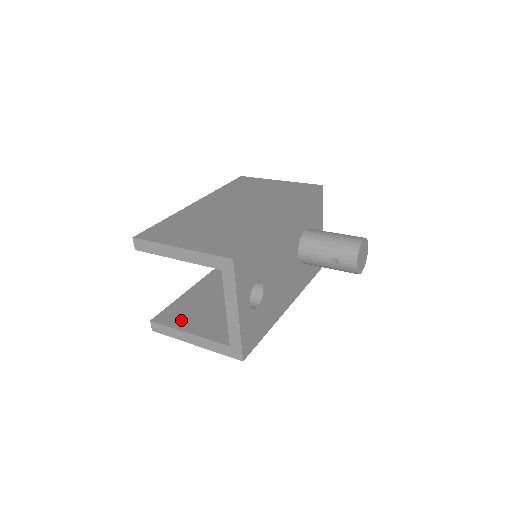
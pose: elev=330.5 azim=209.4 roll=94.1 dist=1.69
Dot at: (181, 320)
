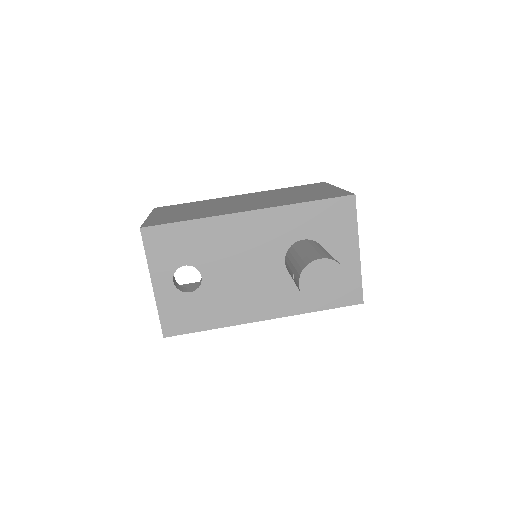
Dot at: occluded
